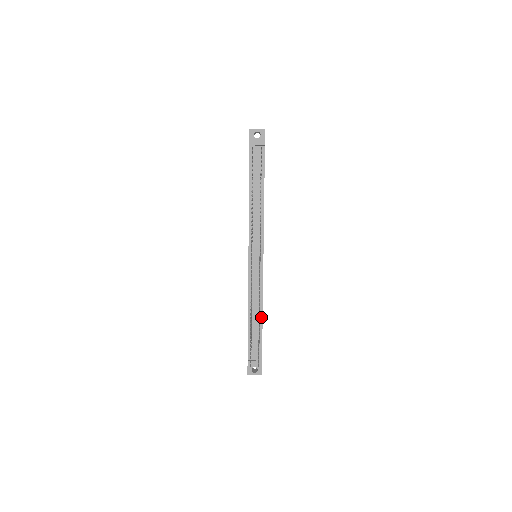
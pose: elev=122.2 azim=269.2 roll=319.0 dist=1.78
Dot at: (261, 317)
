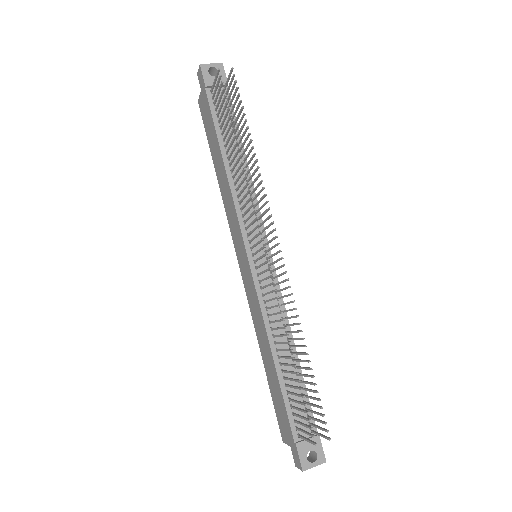
Dot at: (295, 354)
